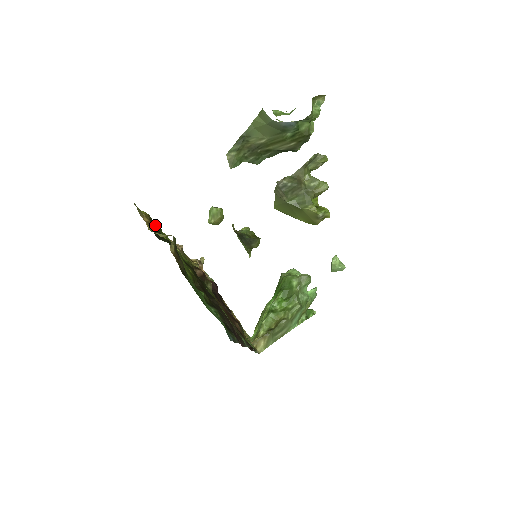
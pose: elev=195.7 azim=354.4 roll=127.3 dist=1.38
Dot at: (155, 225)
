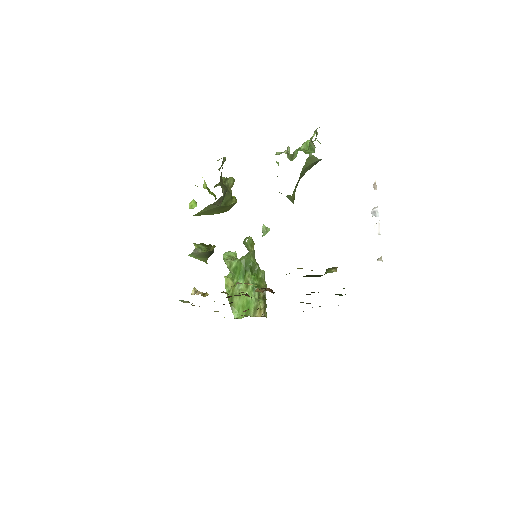
Dot at: occluded
